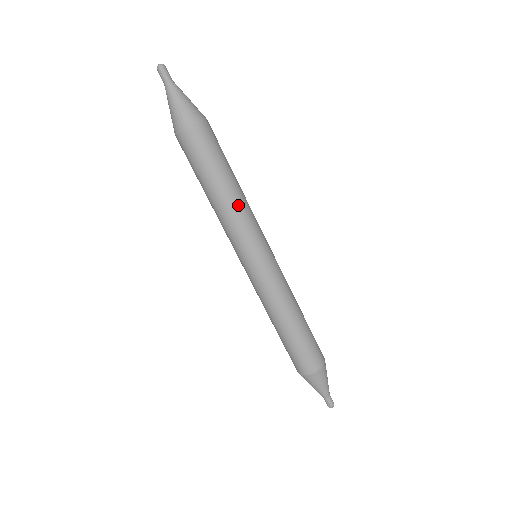
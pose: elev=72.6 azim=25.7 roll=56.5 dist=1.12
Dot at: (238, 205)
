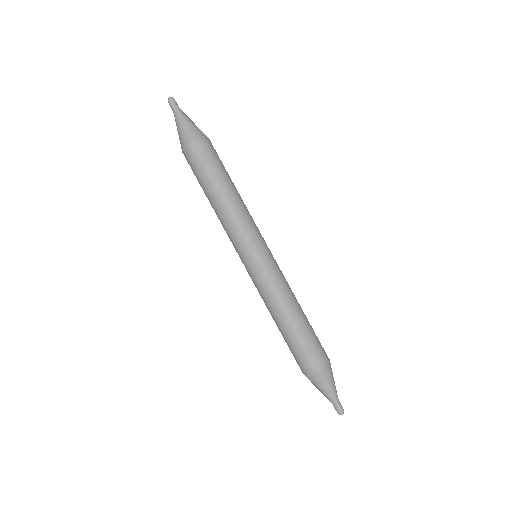
Dot at: (229, 210)
